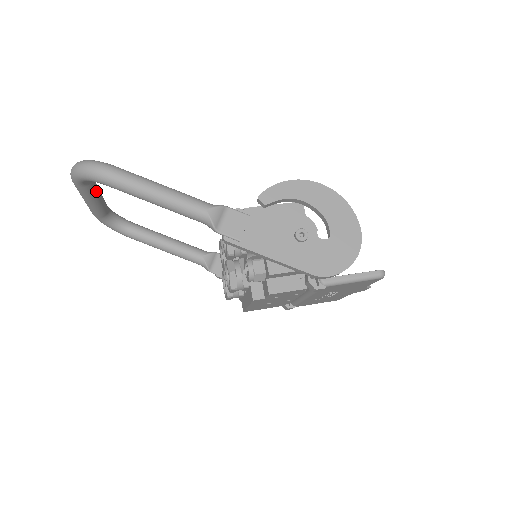
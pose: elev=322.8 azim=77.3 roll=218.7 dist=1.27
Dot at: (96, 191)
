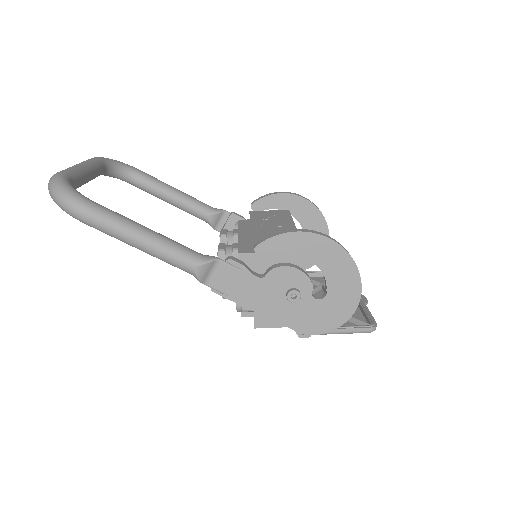
Dot at: (83, 182)
